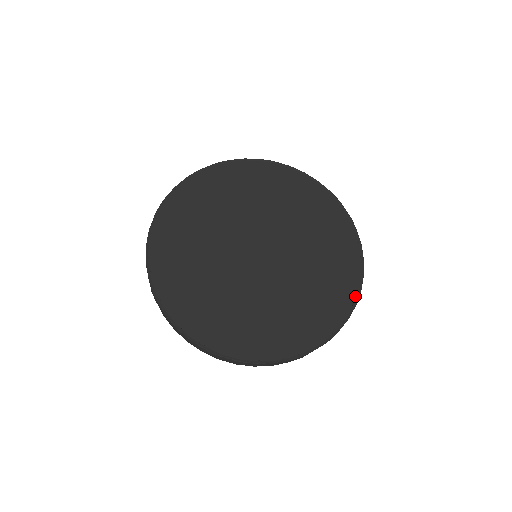
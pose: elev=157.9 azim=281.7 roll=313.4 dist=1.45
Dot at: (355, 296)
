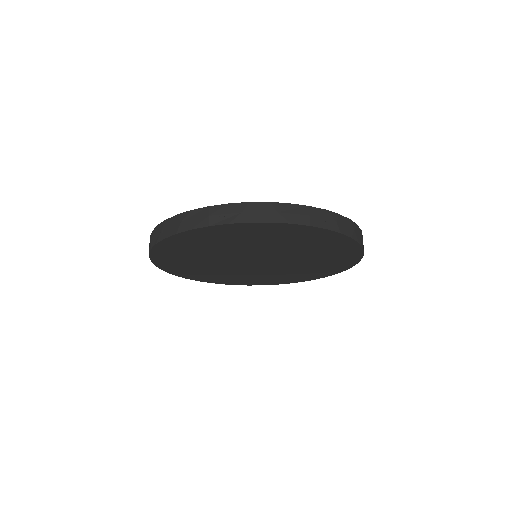
Dot at: occluded
